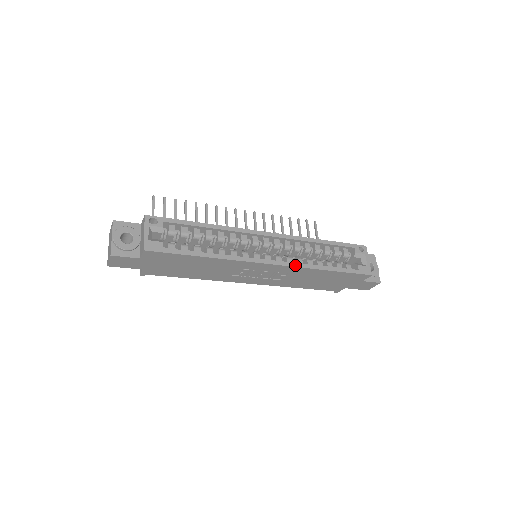
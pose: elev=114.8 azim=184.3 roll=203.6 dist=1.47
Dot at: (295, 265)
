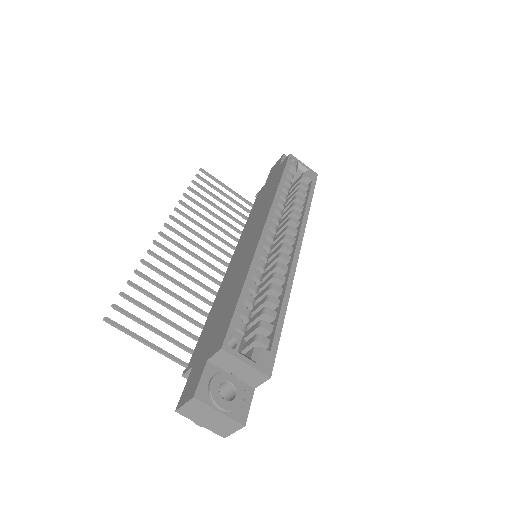
Dot at: (303, 229)
